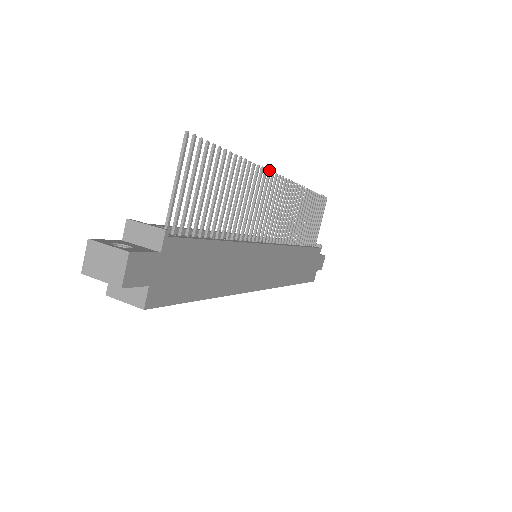
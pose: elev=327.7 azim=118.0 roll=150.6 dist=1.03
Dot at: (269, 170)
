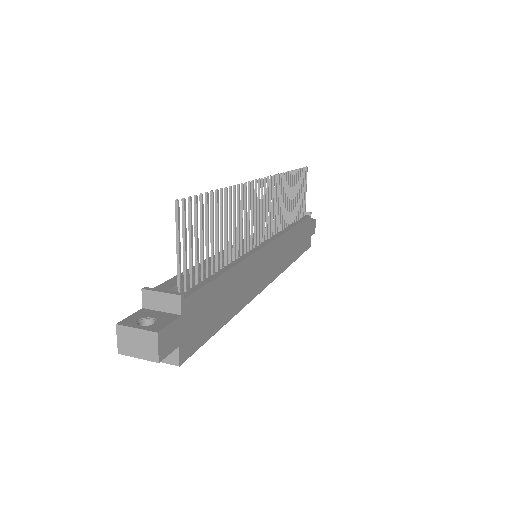
Dot at: (252, 180)
